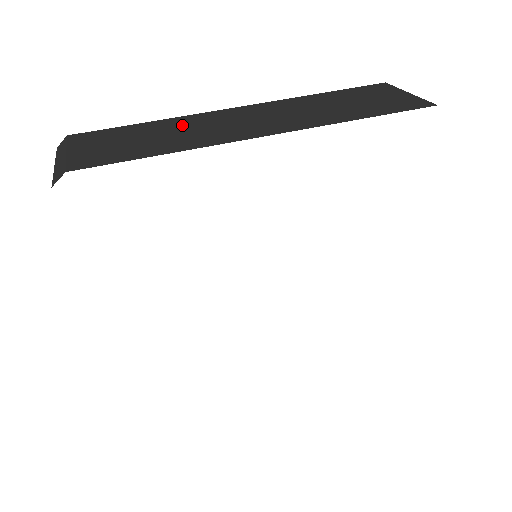
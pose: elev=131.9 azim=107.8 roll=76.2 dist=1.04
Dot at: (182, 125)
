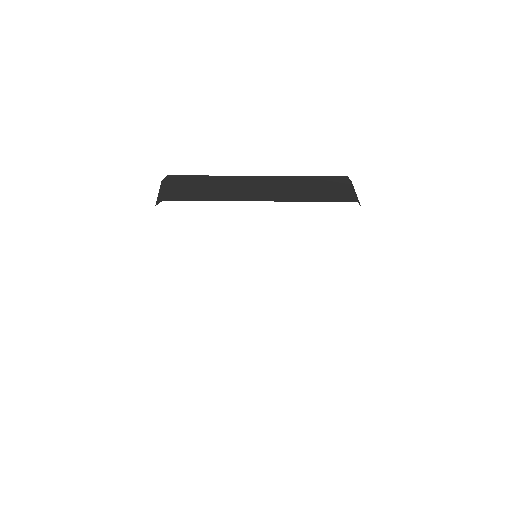
Dot at: (225, 183)
